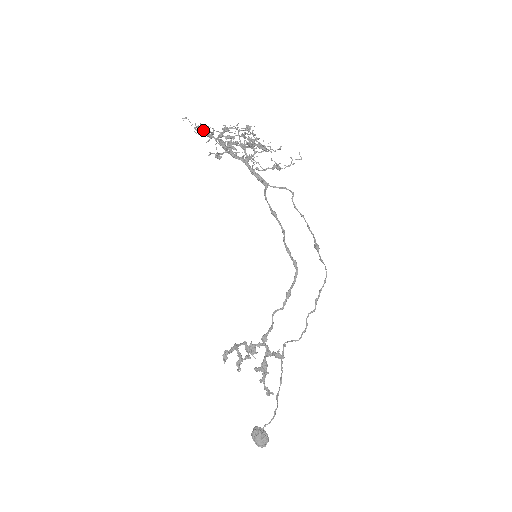
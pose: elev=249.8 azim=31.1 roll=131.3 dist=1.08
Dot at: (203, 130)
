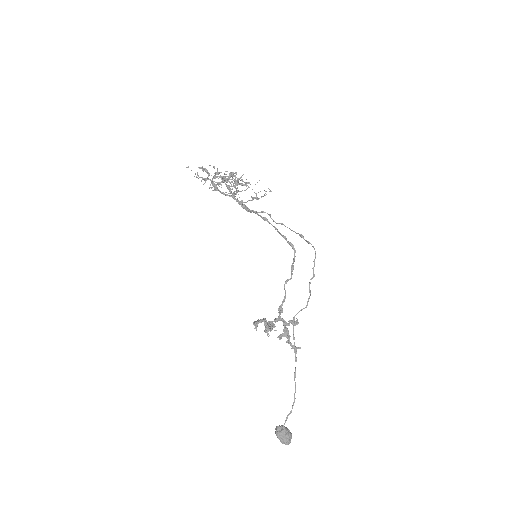
Dot at: occluded
